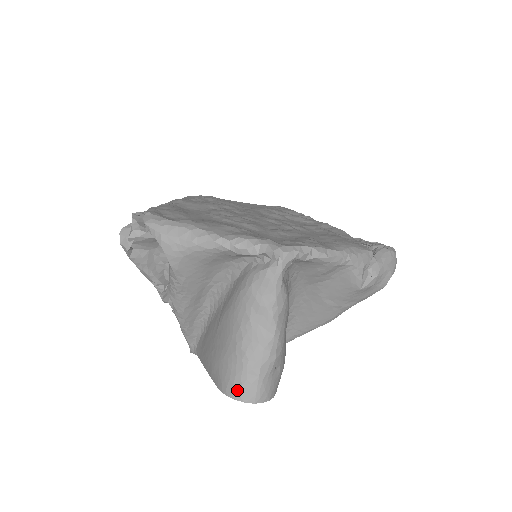
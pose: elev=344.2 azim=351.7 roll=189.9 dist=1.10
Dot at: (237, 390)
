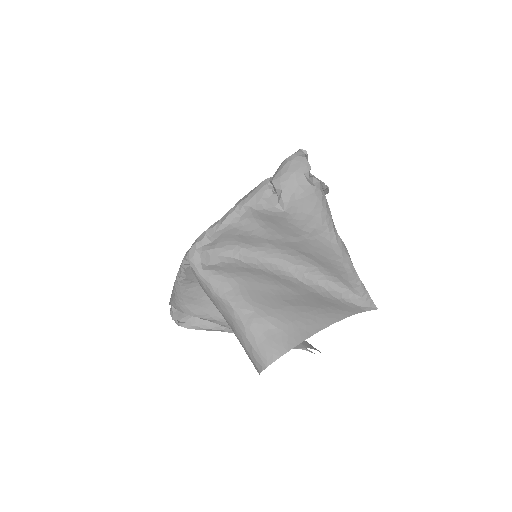
Dot at: (255, 366)
